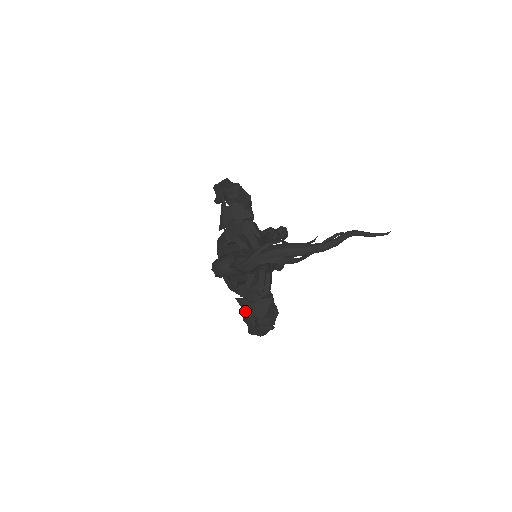
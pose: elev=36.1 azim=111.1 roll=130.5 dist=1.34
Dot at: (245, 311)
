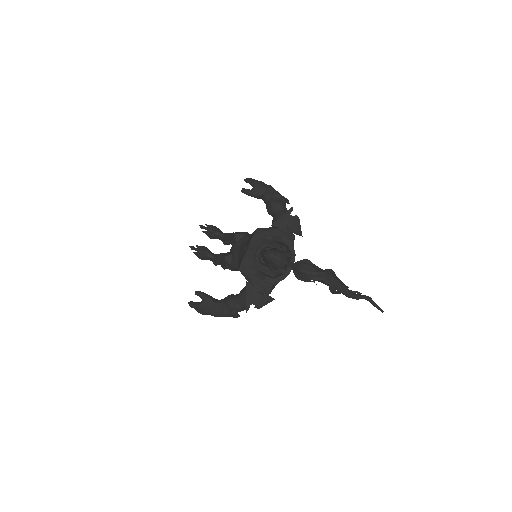
Dot at: (249, 296)
